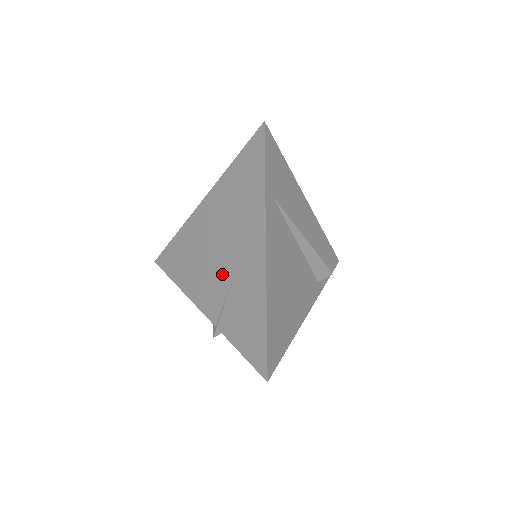
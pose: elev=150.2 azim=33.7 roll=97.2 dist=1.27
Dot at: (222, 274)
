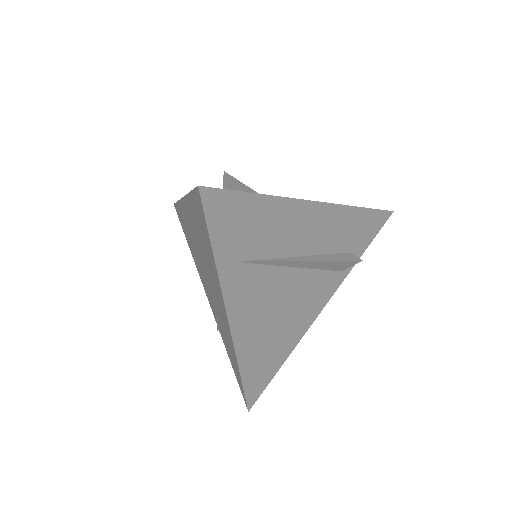
Dot at: (210, 292)
